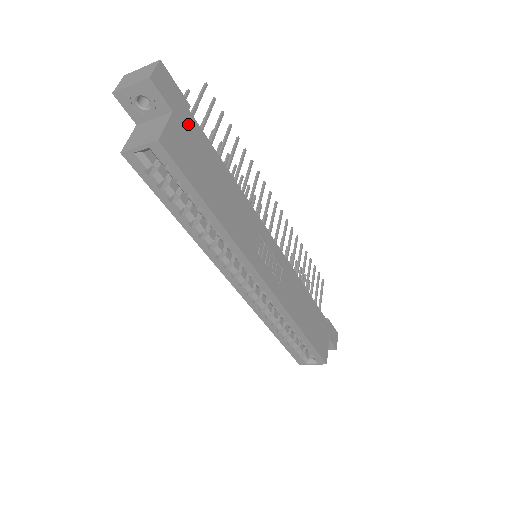
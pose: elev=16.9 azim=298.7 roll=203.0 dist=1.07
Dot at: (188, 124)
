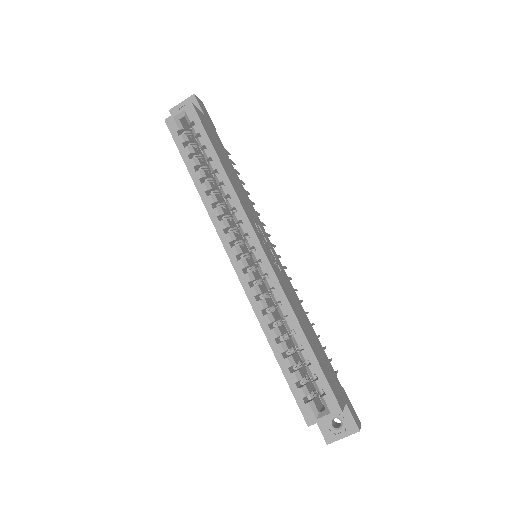
Dot at: (213, 129)
